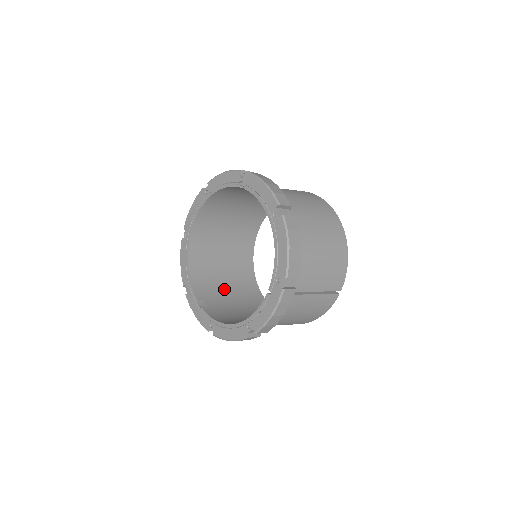
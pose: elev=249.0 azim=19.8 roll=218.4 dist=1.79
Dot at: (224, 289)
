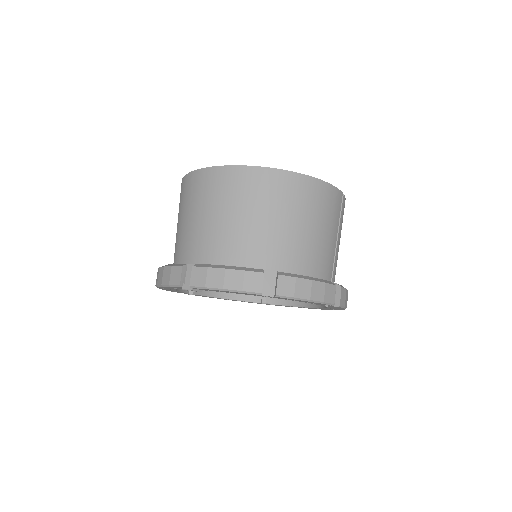
Dot at: occluded
